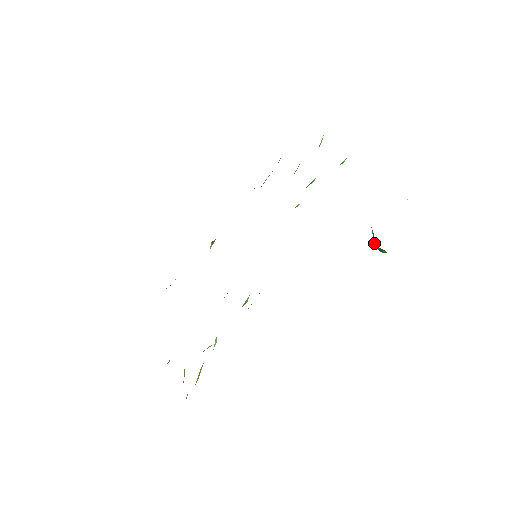
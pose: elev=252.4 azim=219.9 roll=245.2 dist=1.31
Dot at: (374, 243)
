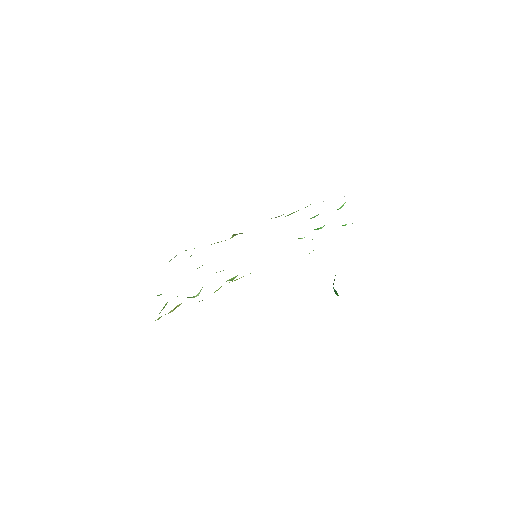
Dot at: (333, 284)
